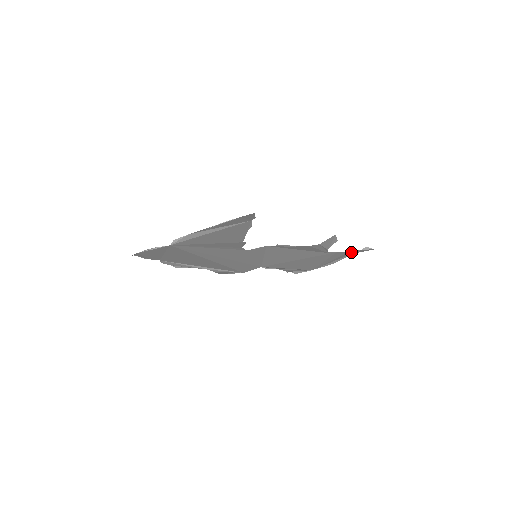
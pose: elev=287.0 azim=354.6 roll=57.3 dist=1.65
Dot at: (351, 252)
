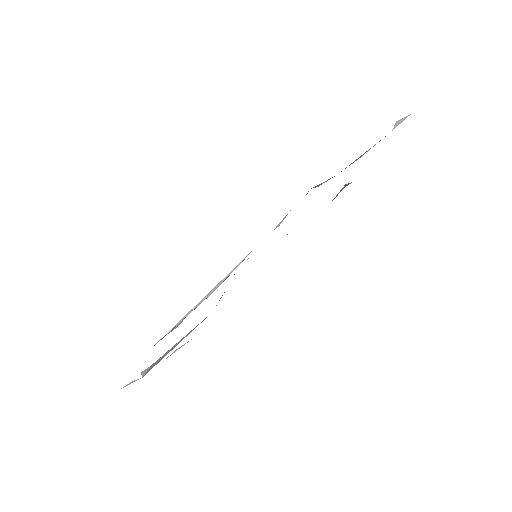
Dot at: occluded
